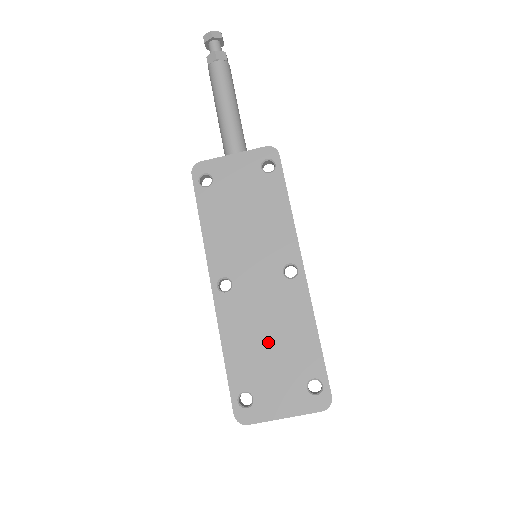
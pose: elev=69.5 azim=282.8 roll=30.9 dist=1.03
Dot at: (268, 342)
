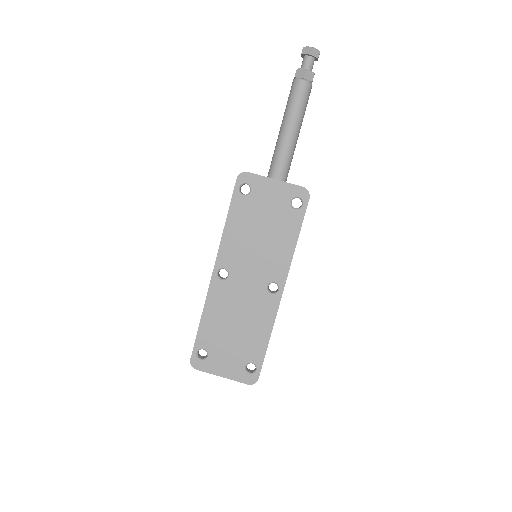
Dot at: (234, 327)
